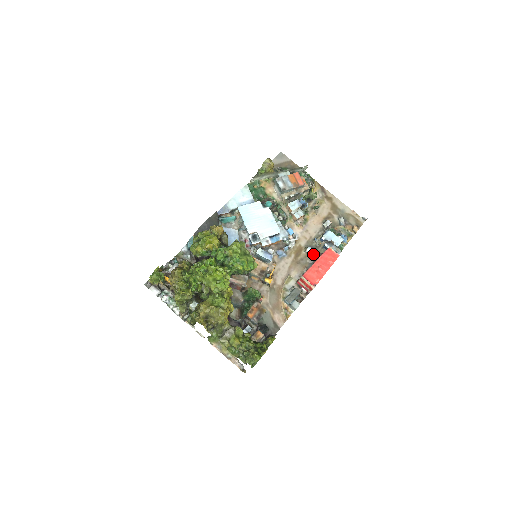
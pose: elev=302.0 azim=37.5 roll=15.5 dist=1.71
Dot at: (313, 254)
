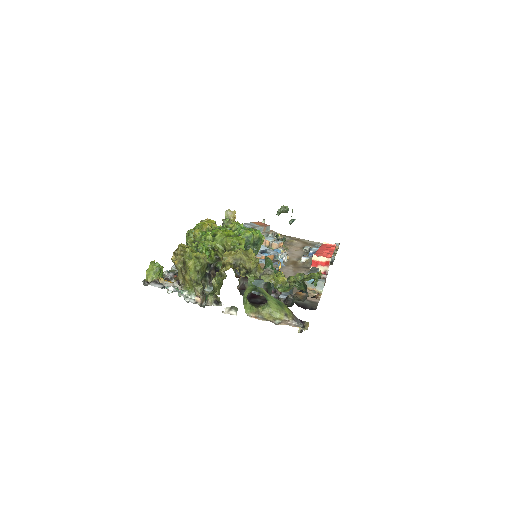
Dot at: (310, 259)
